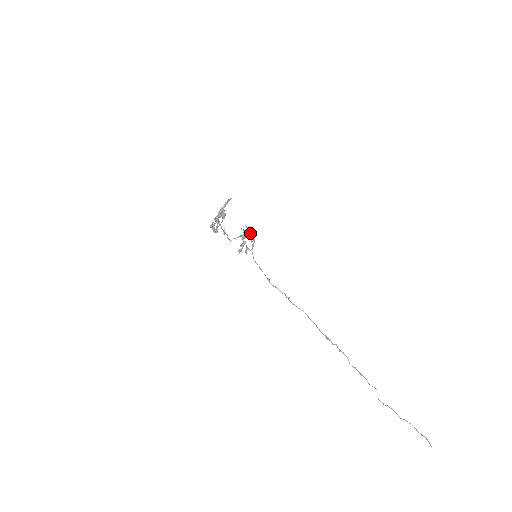
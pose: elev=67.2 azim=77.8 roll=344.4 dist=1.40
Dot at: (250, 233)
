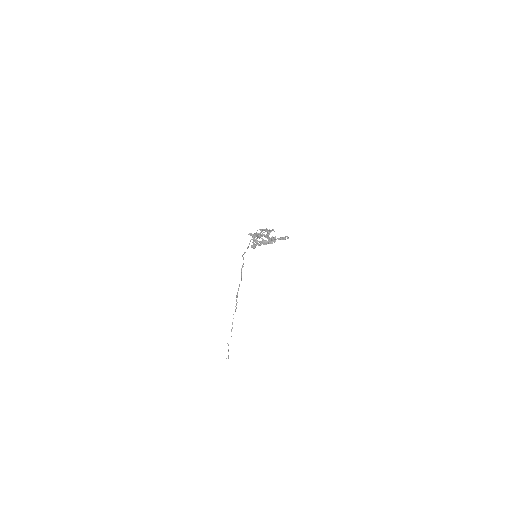
Dot at: occluded
